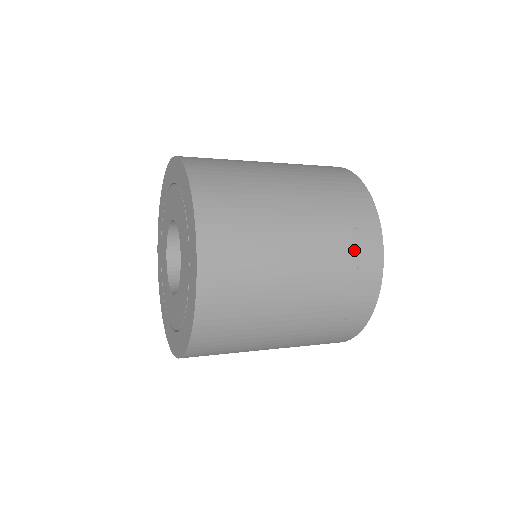
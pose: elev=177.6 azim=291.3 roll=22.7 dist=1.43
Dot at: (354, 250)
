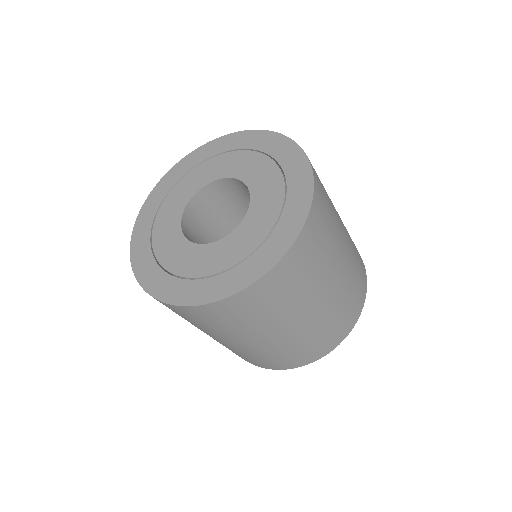
Dot at: (339, 324)
